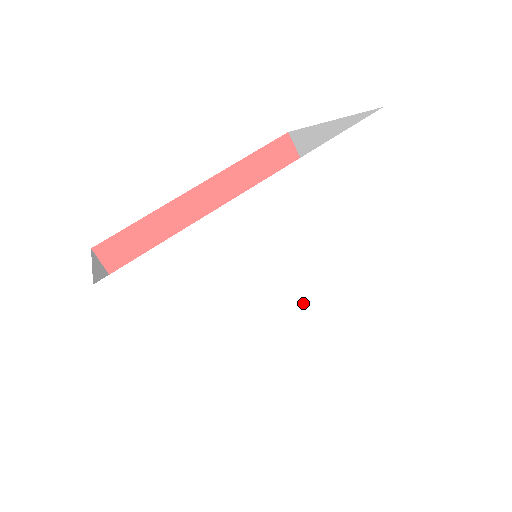
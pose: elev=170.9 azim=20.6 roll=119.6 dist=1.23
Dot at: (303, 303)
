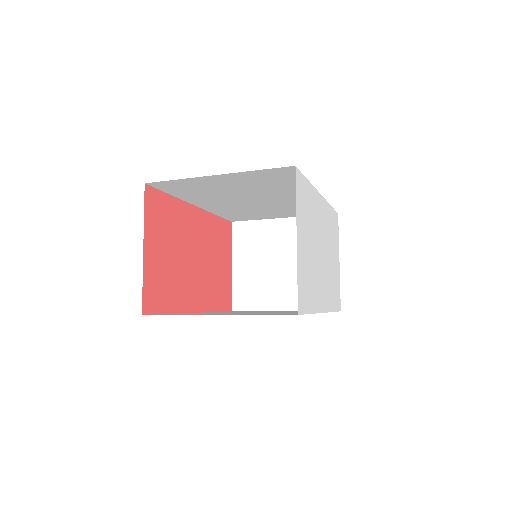
Dot at: (322, 271)
